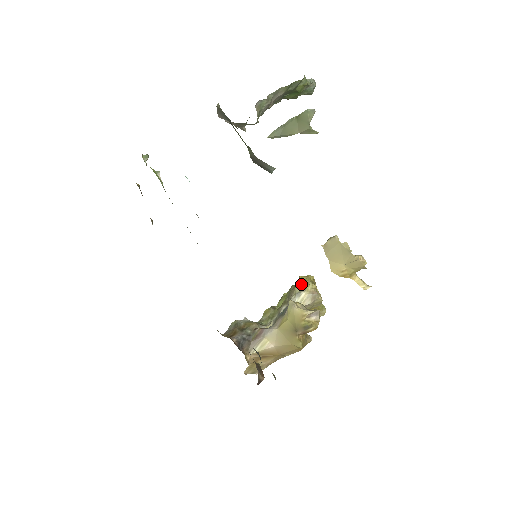
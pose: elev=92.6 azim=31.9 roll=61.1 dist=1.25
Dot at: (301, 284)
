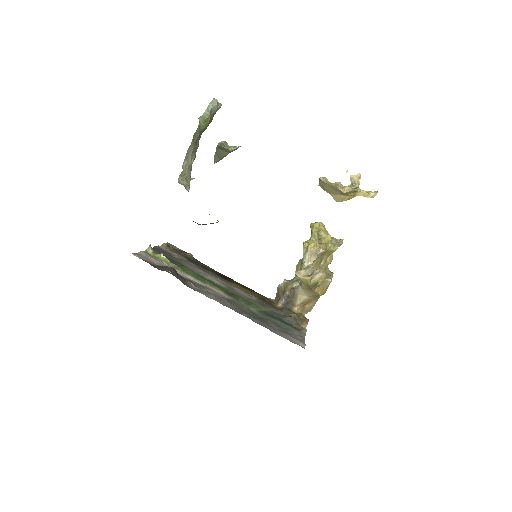
Dot at: (304, 245)
